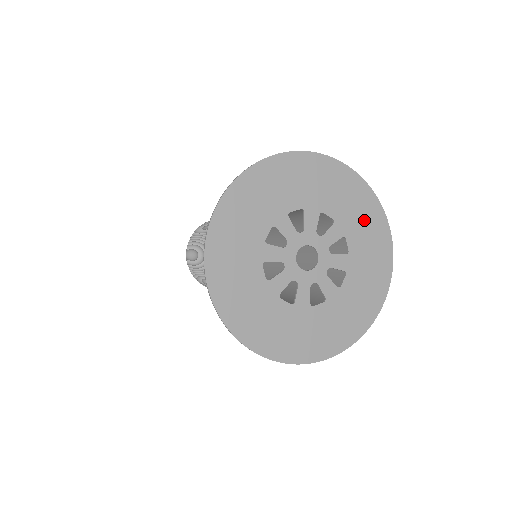
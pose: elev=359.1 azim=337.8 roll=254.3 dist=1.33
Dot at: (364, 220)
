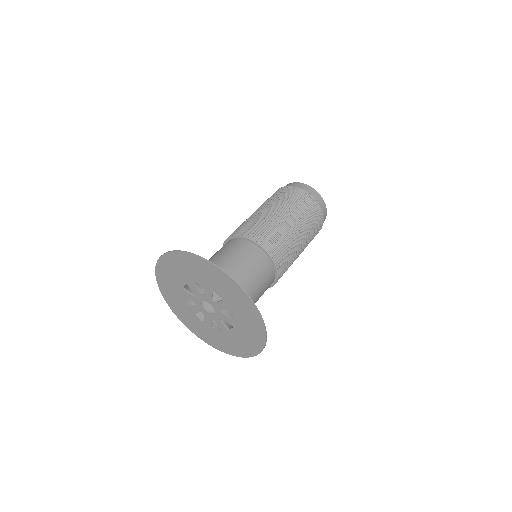
Dot at: (243, 309)
